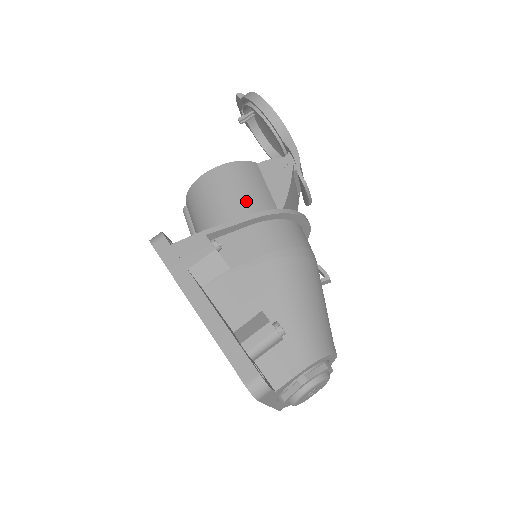
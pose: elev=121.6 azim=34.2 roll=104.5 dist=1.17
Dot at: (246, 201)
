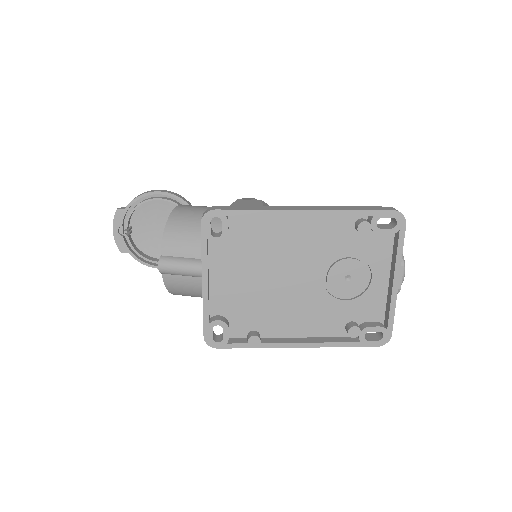
Dot at: occluded
